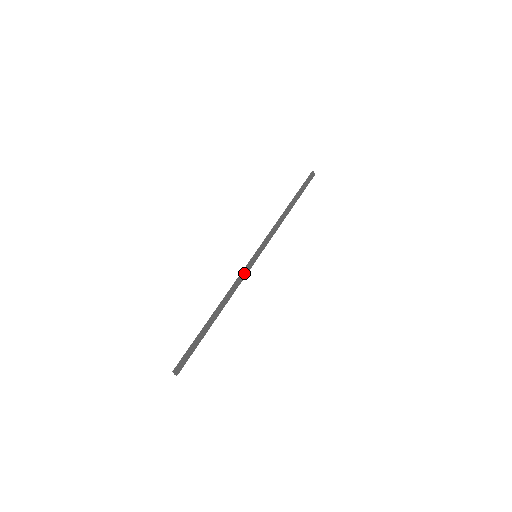
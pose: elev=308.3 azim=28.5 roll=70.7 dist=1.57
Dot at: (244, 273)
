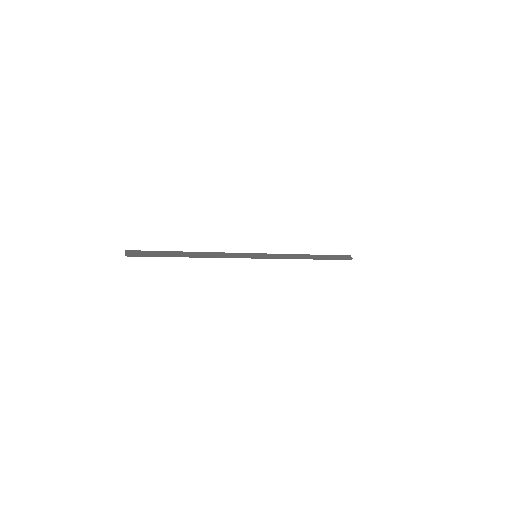
Dot at: (236, 254)
